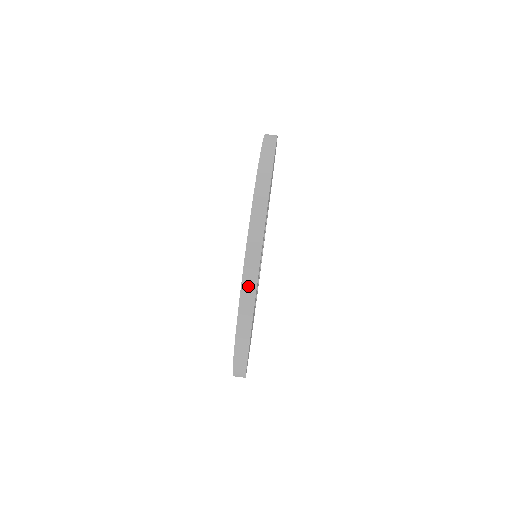
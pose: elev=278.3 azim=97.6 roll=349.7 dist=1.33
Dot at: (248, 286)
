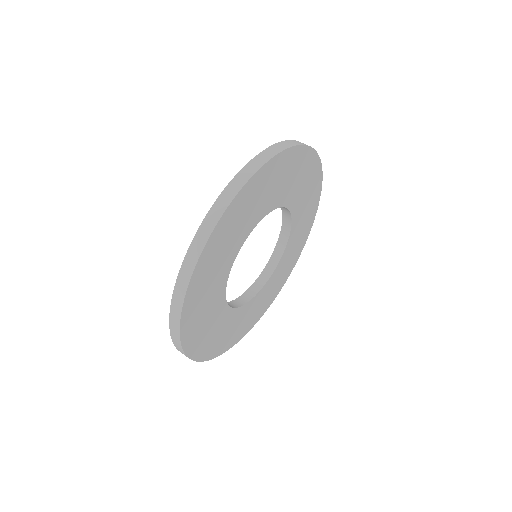
Dot at: (286, 144)
